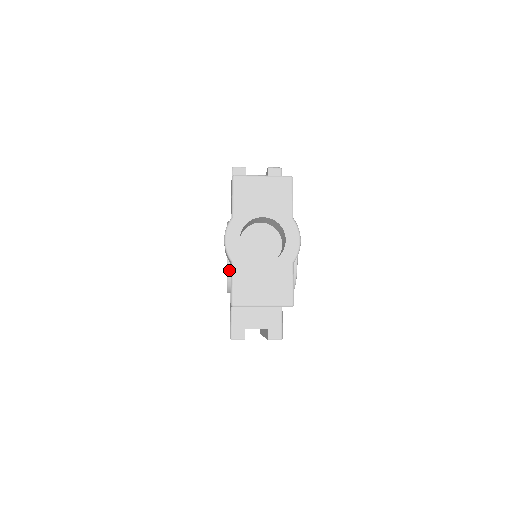
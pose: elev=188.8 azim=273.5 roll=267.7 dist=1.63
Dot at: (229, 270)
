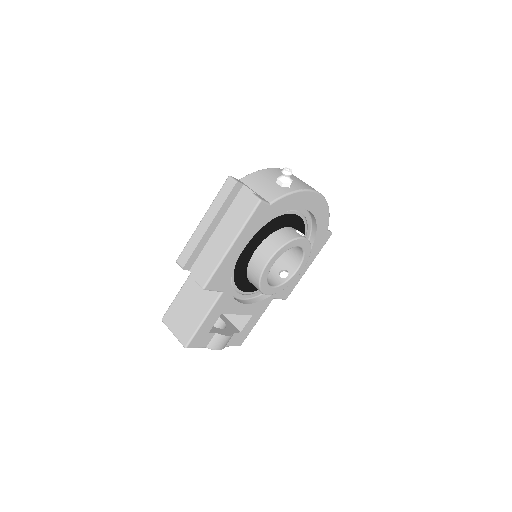
Dot at: occluded
